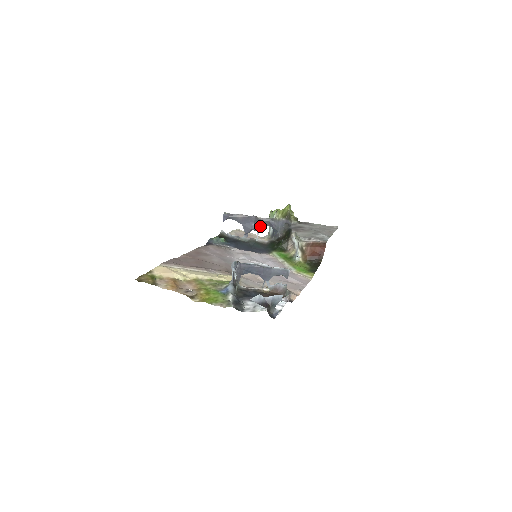
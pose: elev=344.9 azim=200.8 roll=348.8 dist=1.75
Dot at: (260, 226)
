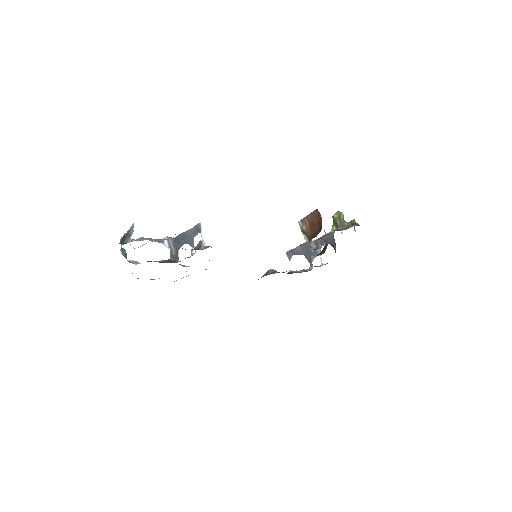
Dot at: (318, 248)
